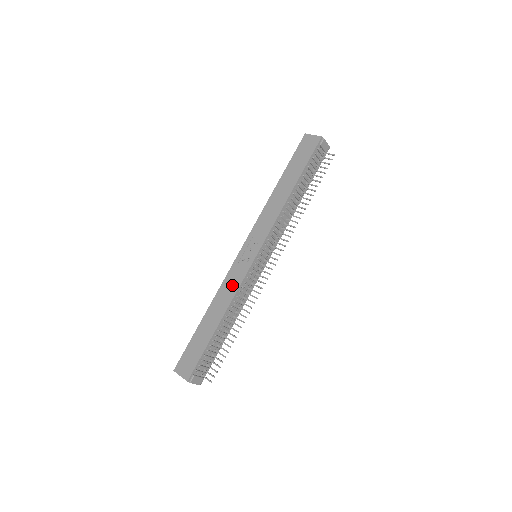
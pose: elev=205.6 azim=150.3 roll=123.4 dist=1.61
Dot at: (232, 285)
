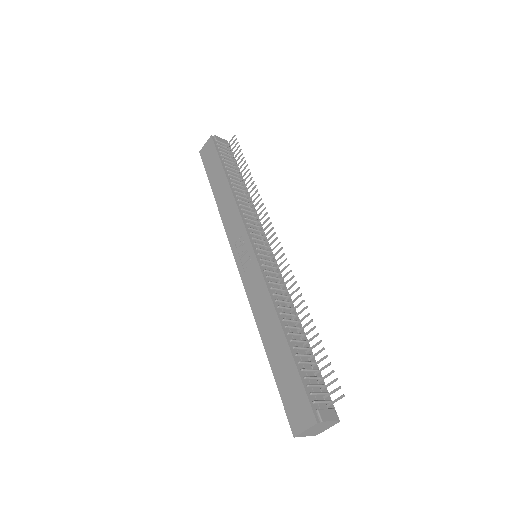
Dot at: (259, 292)
